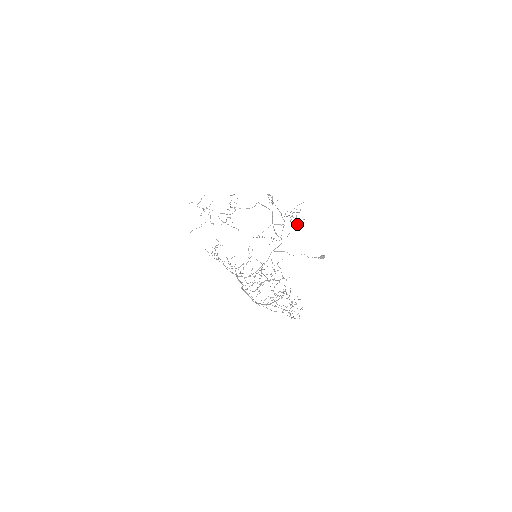
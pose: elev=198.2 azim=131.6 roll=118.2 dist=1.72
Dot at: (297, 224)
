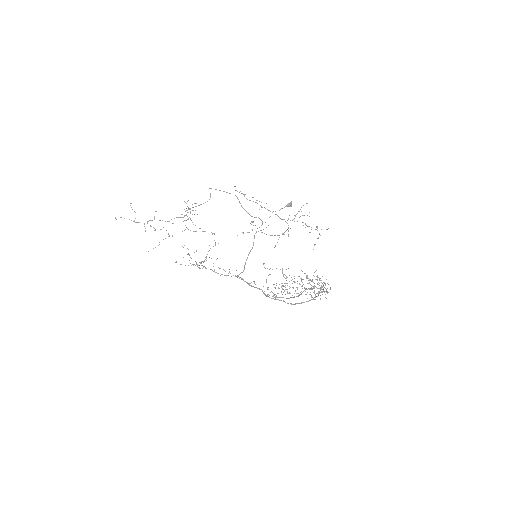
Dot at: (319, 233)
